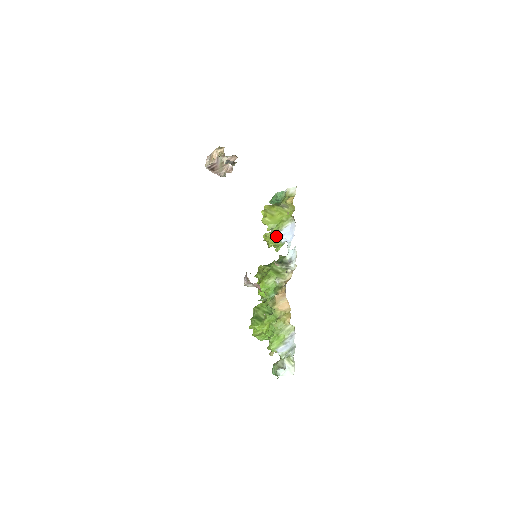
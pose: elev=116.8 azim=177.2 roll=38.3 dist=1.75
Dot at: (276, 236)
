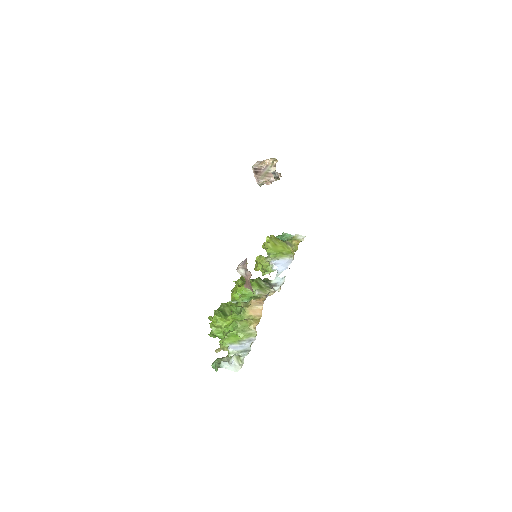
Dot at: (271, 261)
